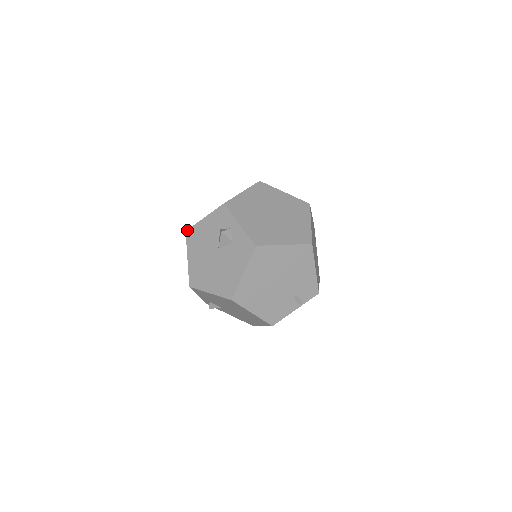
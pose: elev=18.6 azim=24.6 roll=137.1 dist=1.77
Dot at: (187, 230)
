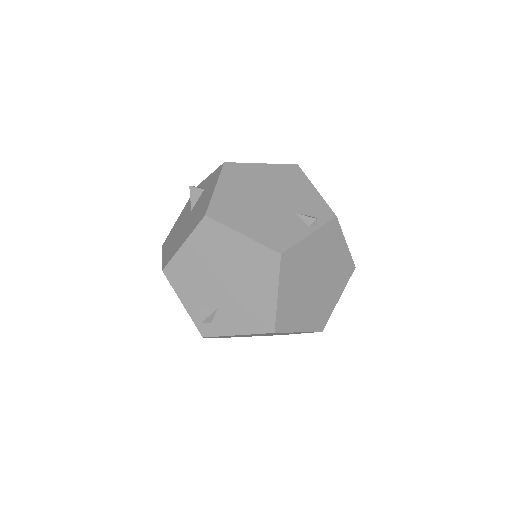
Dot at: (164, 242)
